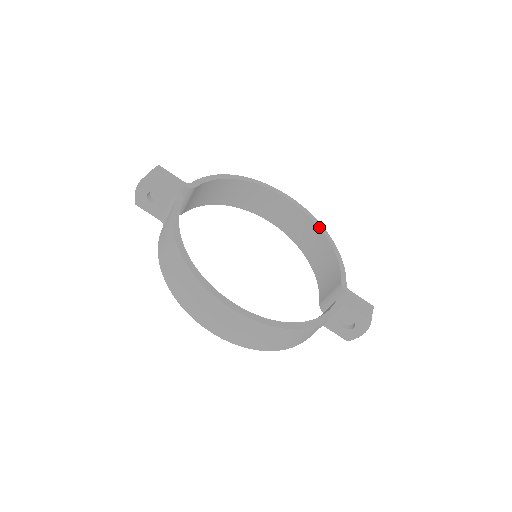
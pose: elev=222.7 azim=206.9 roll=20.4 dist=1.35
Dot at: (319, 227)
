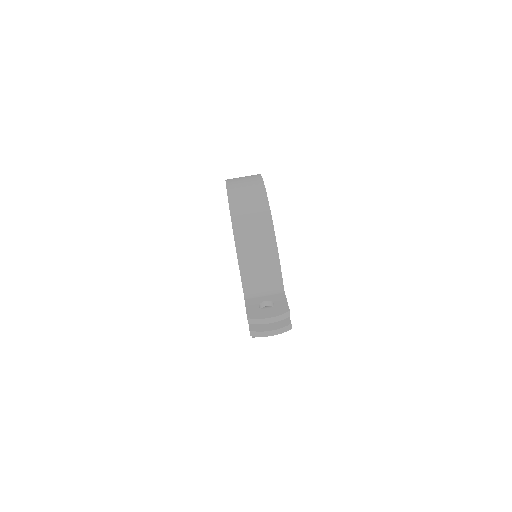
Dot at: occluded
